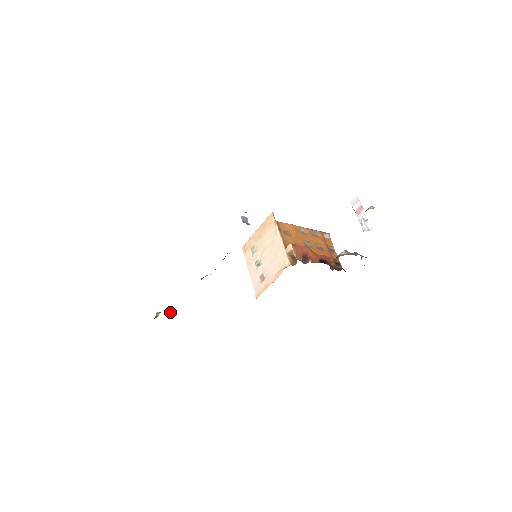
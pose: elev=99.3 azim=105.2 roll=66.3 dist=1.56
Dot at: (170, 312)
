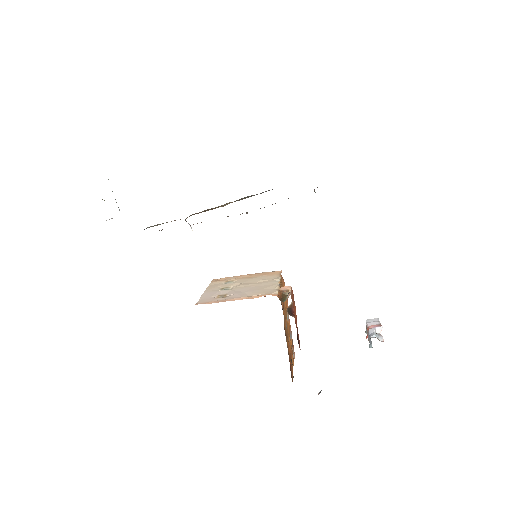
Dot at: occluded
